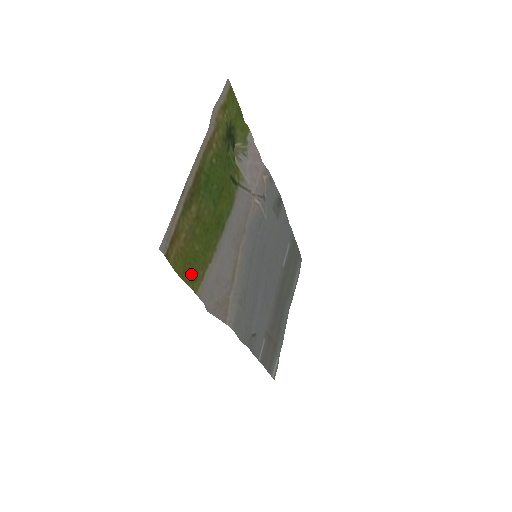
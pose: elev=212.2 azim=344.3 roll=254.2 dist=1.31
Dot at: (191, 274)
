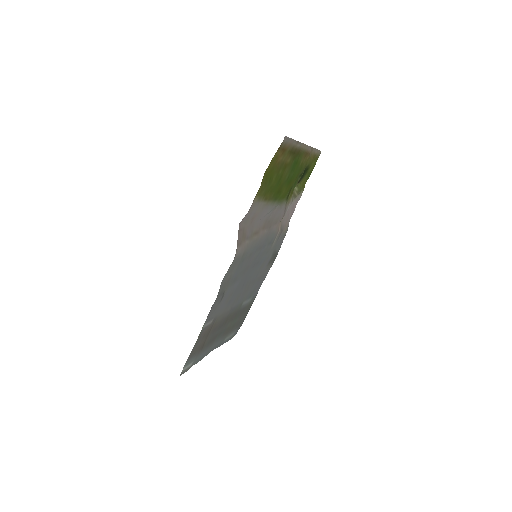
Dot at: (265, 182)
